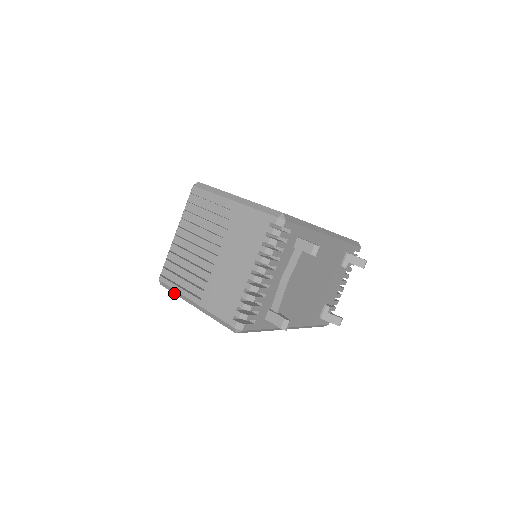
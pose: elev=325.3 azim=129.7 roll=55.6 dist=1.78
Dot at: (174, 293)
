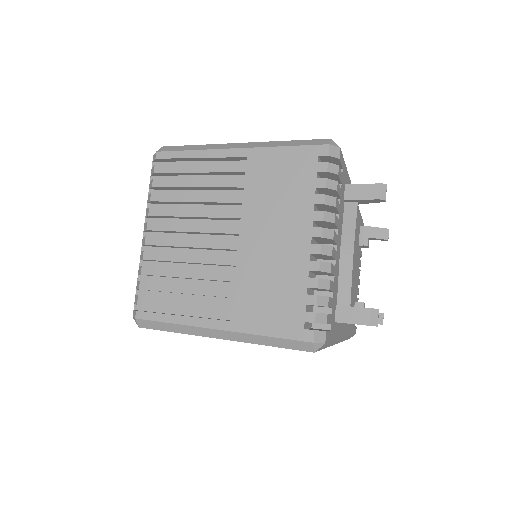
Dot at: (170, 331)
